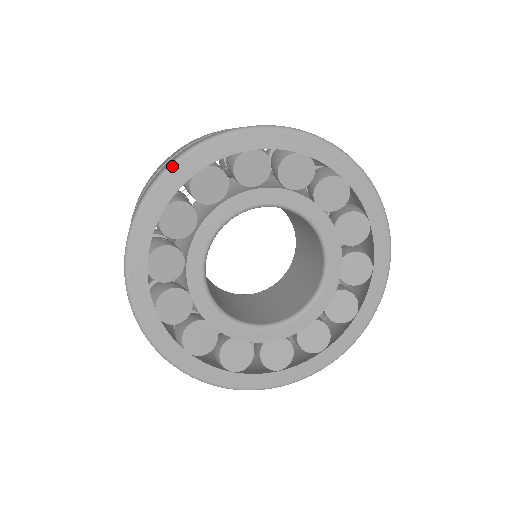
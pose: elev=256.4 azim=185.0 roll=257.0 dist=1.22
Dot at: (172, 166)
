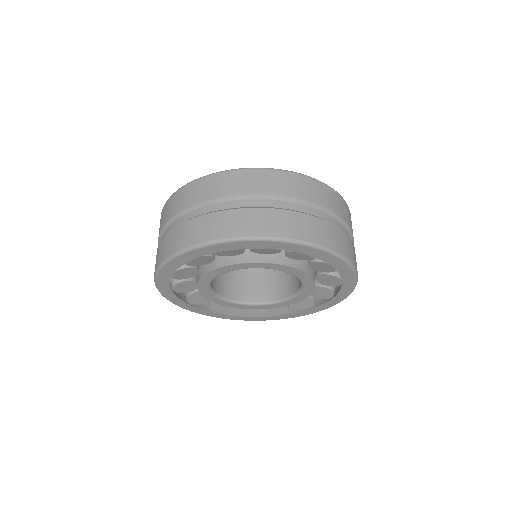
Dot at: (254, 240)
